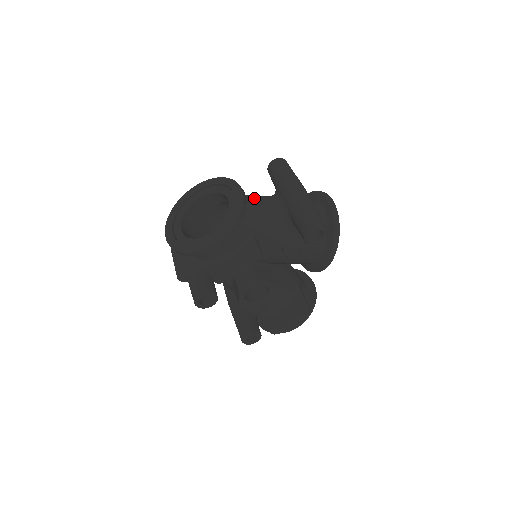
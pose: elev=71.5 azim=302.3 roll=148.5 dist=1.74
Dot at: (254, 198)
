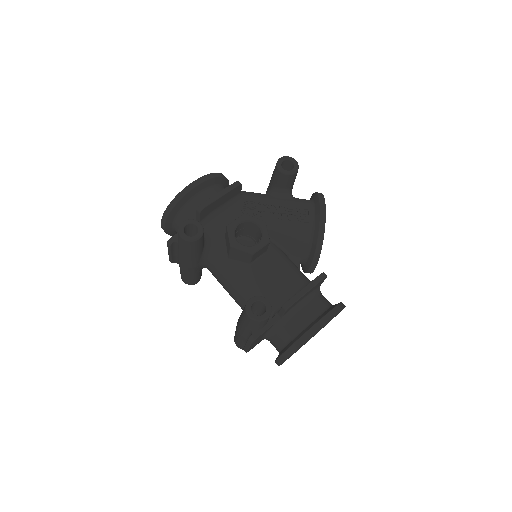
Dot at: occluded
